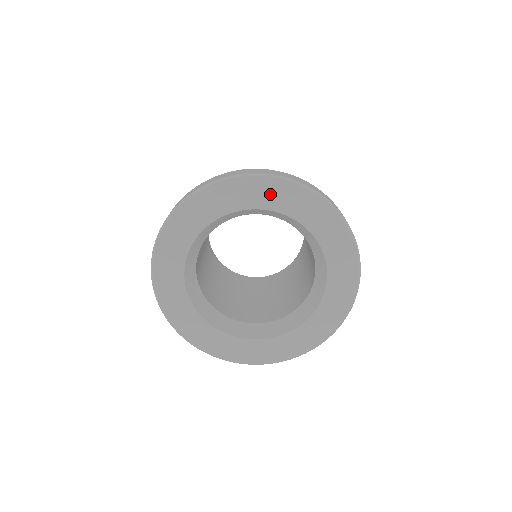
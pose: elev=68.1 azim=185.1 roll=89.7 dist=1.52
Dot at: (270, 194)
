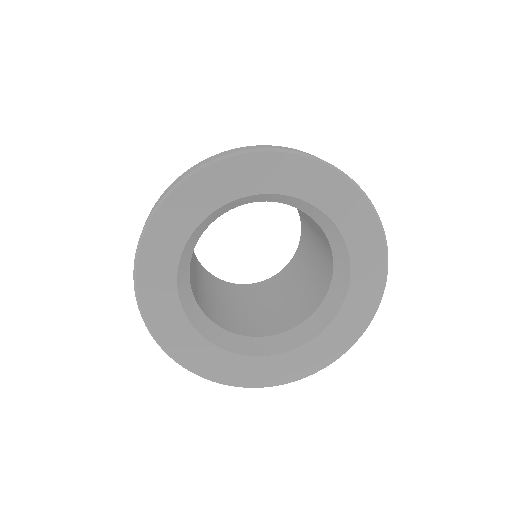
Dot at: (267, 173)
